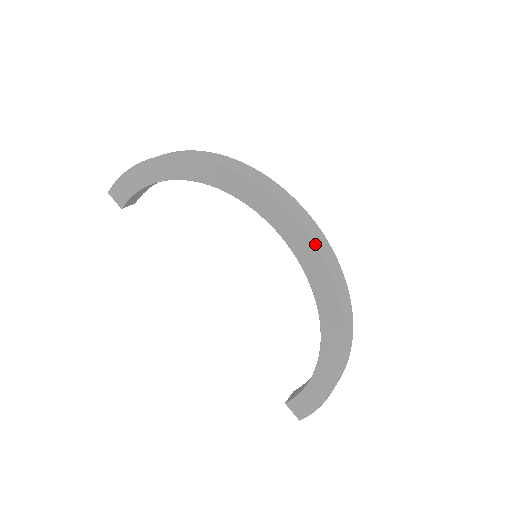
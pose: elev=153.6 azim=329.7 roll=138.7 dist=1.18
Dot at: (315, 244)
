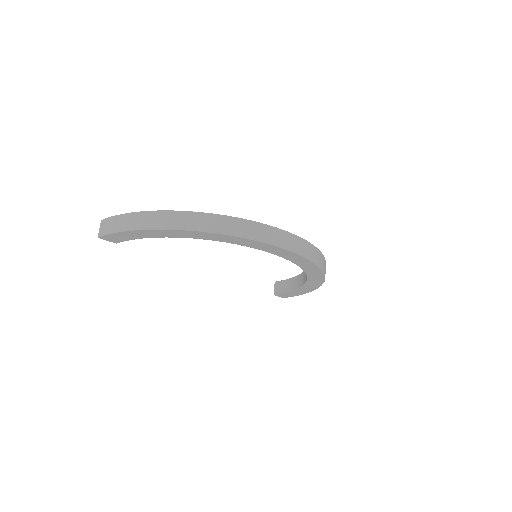
Dot at: (311, 261)
